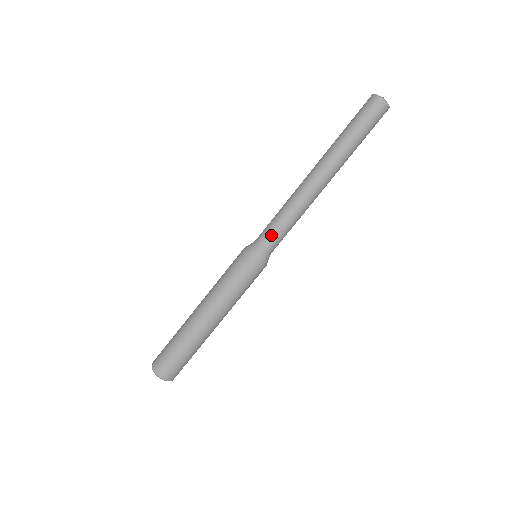
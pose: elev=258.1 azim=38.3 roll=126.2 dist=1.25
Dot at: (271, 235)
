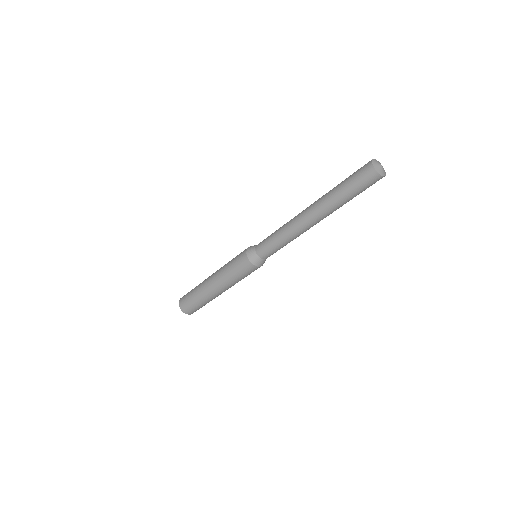
Dot at: (273, 253)
